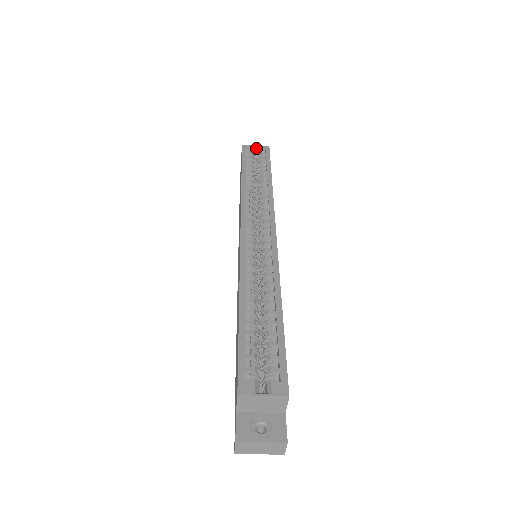
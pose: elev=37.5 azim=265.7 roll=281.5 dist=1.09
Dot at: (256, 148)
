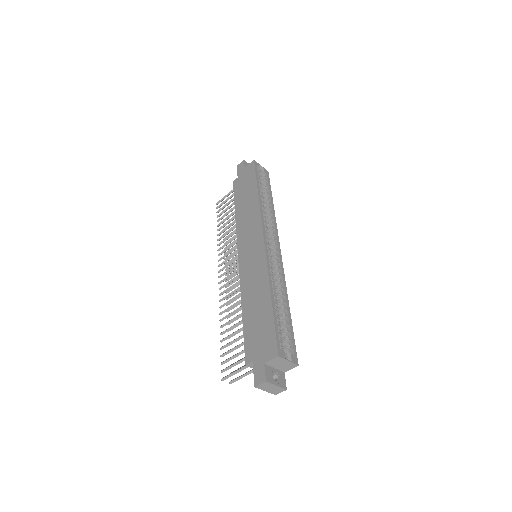
Dot at: (261, 168)
